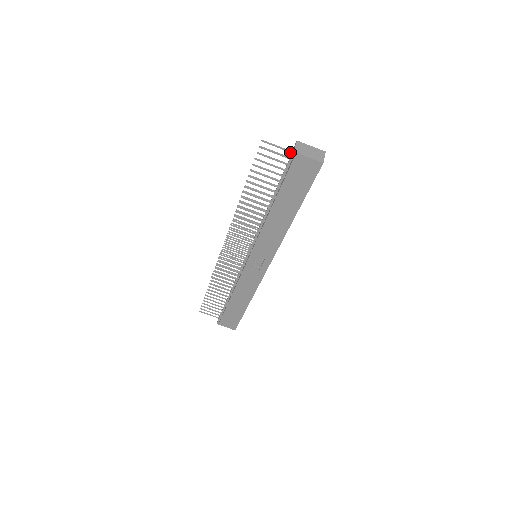
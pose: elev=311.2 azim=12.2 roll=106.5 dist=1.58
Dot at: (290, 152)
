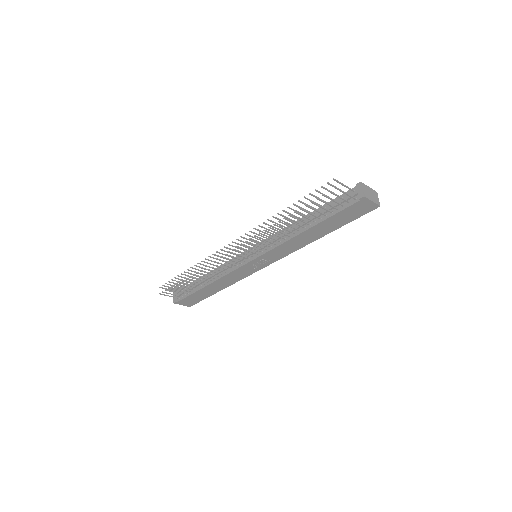
Dot at: (351, 190)
